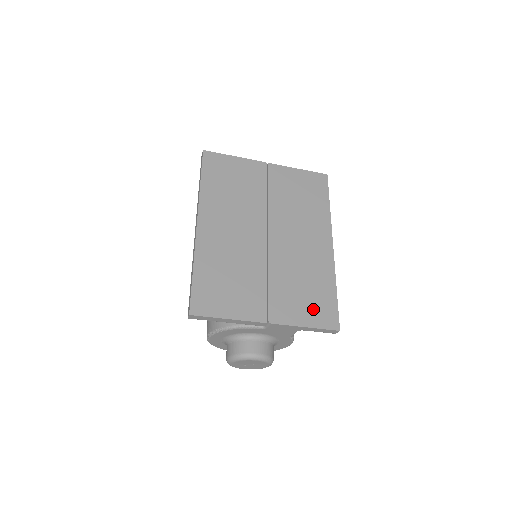
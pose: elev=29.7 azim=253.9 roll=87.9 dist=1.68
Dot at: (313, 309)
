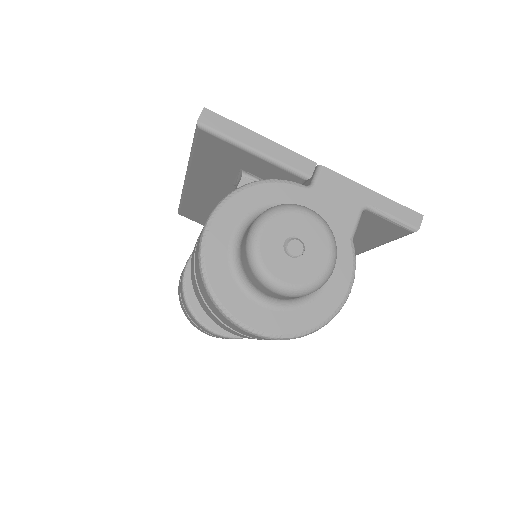
Dot at: occluded
